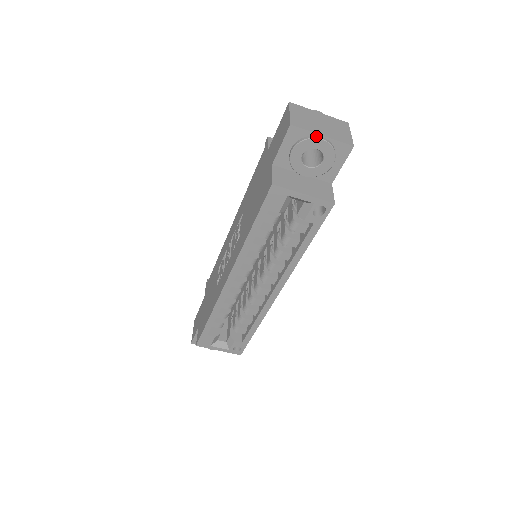
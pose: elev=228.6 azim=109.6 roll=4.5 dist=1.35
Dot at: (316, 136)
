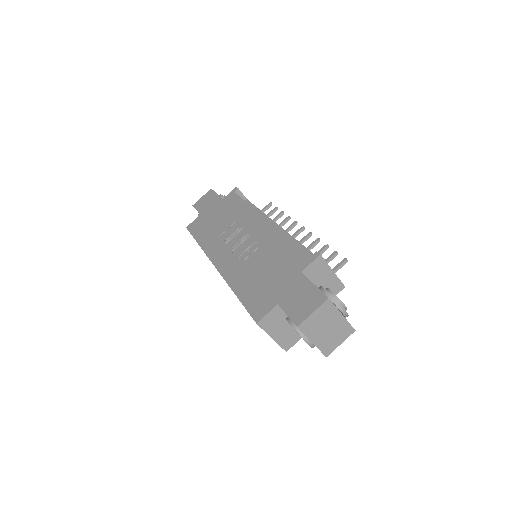
Dot at: (308, 340)
